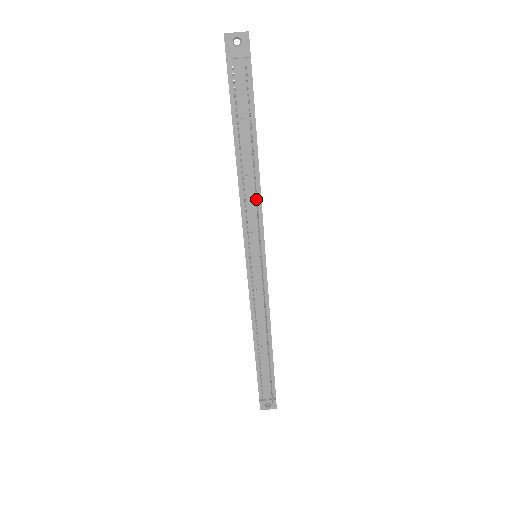
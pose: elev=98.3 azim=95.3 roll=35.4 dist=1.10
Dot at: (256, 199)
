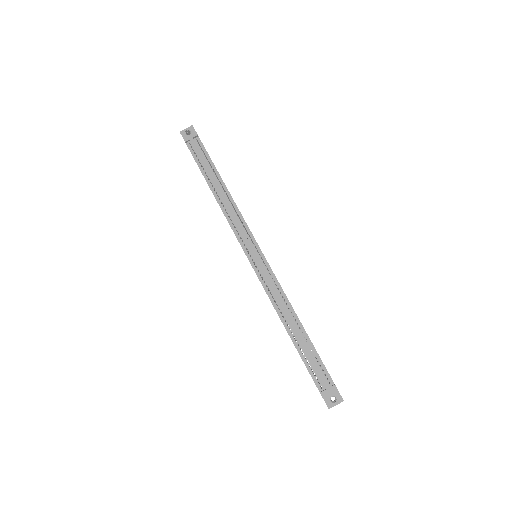
Dot at: (234, 209)
